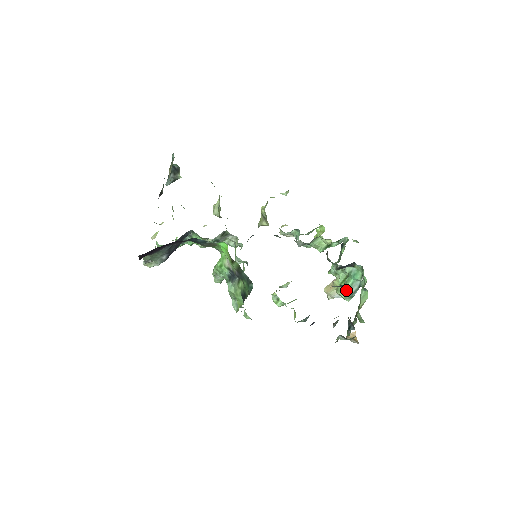
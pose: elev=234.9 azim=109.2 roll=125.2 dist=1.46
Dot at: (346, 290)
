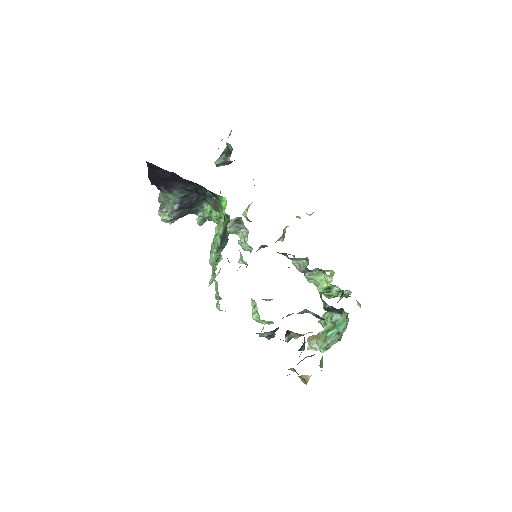
Dot at: (325, 339)
